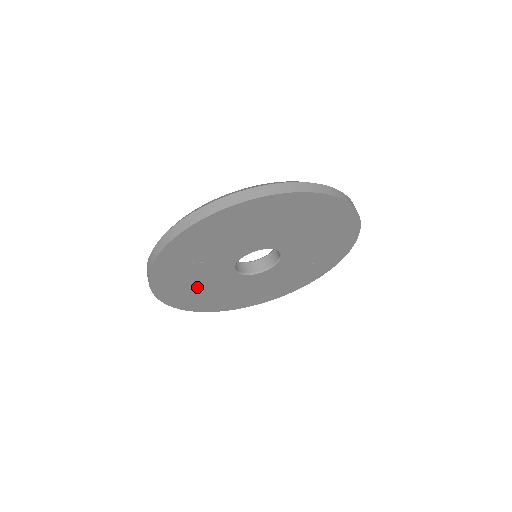
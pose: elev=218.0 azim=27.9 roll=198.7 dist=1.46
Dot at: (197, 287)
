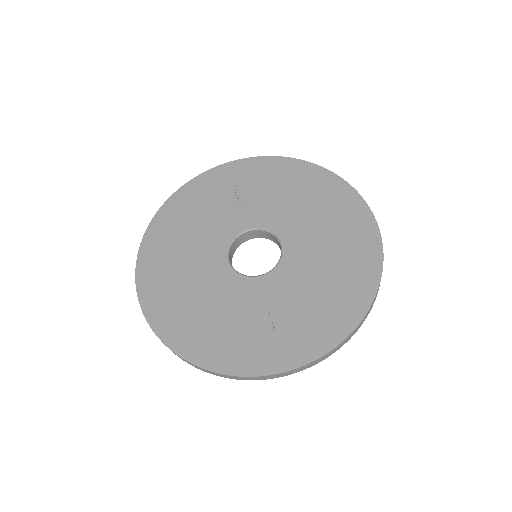
Dot at: (193, 224)
